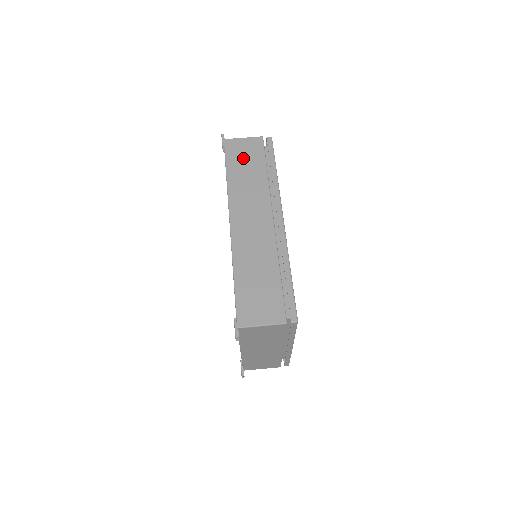
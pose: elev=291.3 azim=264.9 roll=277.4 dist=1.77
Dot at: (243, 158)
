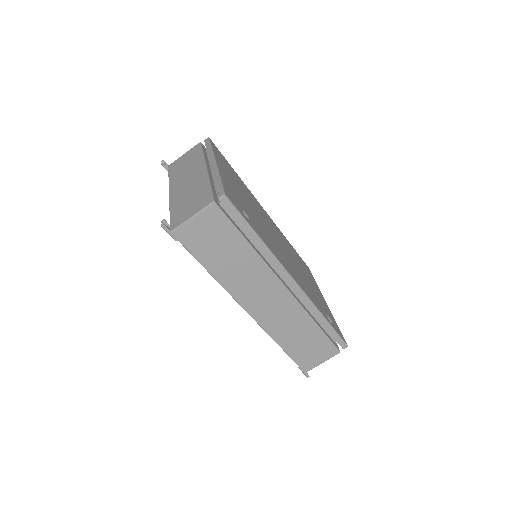
Dot at: (212, 244)
